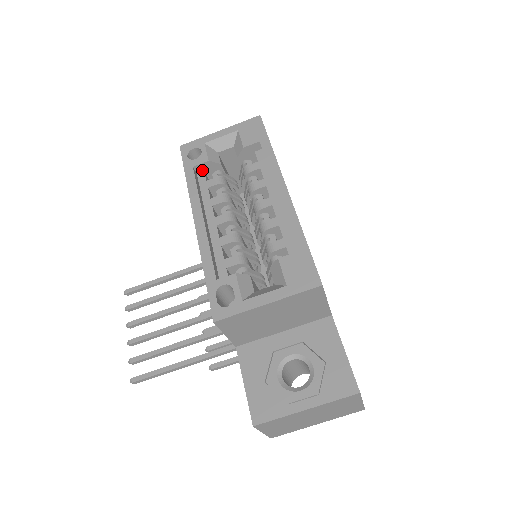
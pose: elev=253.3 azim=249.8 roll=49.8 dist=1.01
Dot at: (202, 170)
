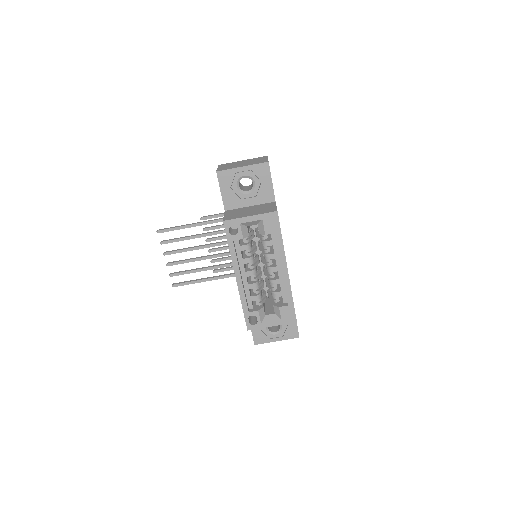
Dot at: (237, 238)
